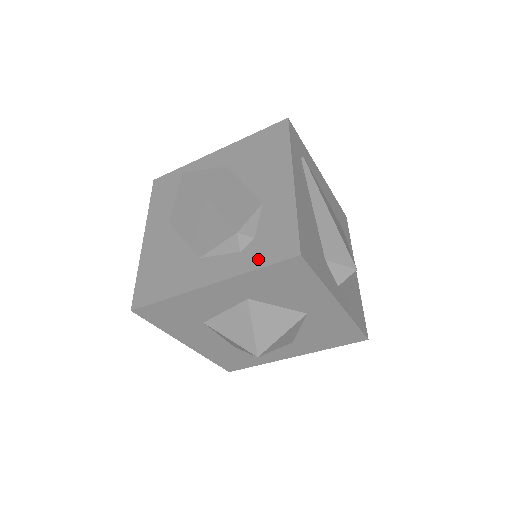
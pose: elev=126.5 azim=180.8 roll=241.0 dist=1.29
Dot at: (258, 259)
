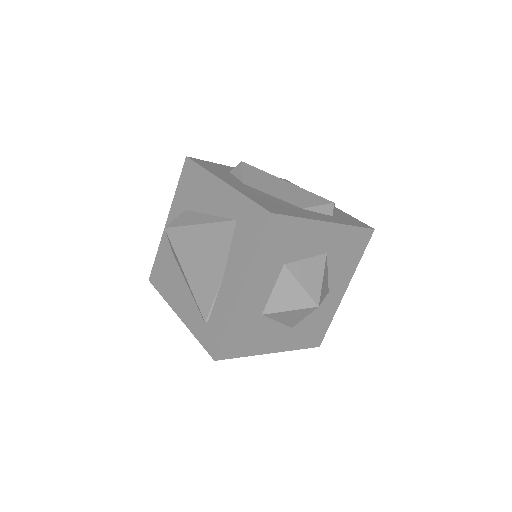
Dot at: (350, 222)
